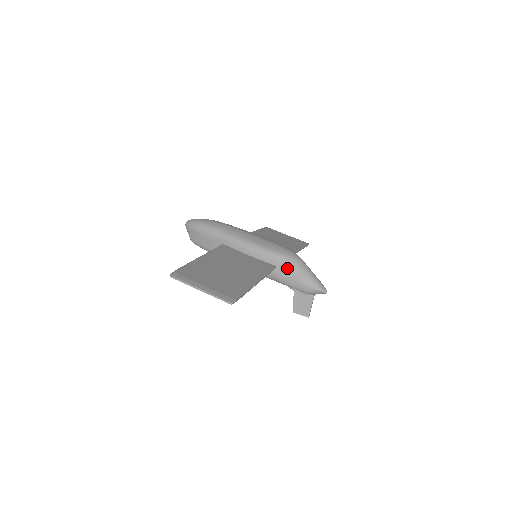
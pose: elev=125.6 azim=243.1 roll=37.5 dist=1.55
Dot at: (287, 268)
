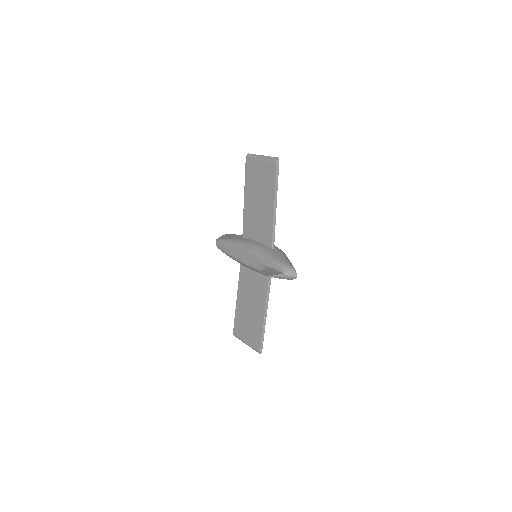
Dot at: (281, 252)
